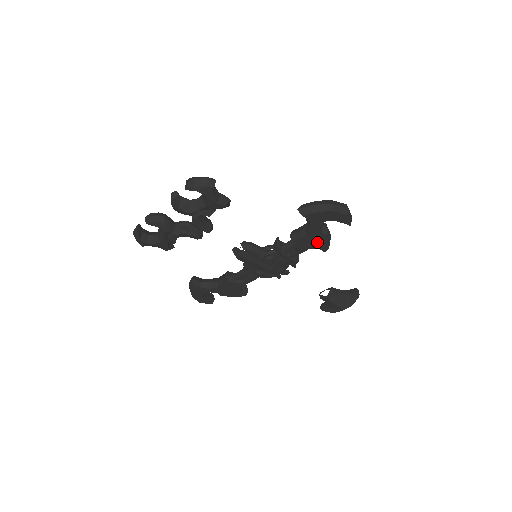
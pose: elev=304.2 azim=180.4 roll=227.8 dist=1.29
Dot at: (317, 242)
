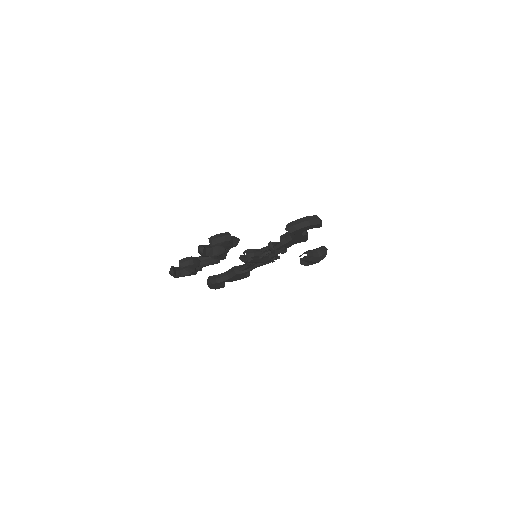
Dot at: (300, 240)
